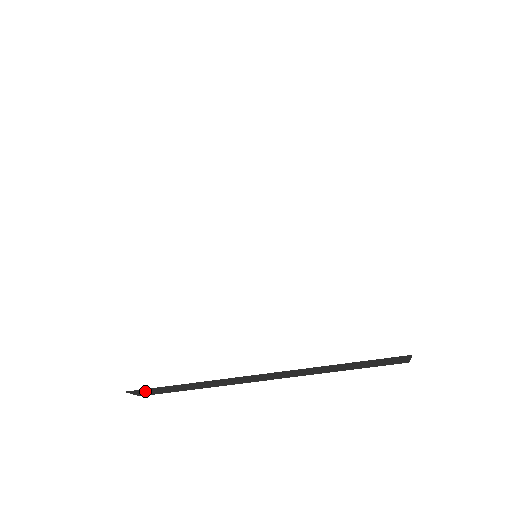
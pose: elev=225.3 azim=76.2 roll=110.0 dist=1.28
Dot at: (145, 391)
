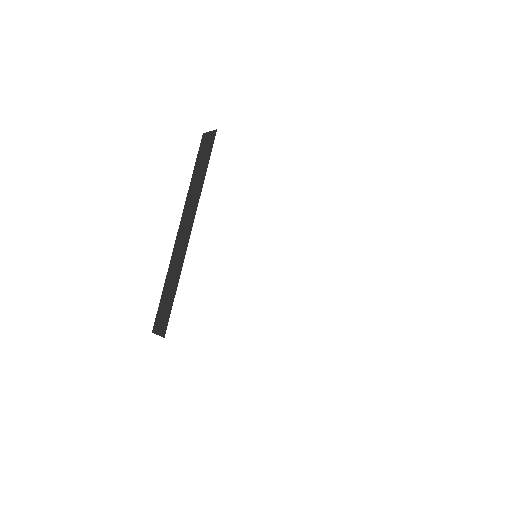
Dot at: occluded
